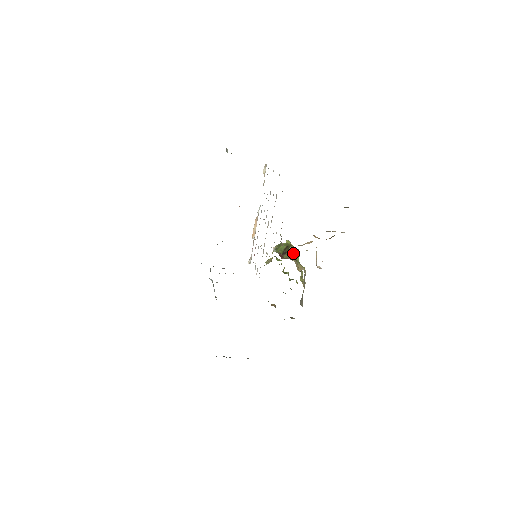
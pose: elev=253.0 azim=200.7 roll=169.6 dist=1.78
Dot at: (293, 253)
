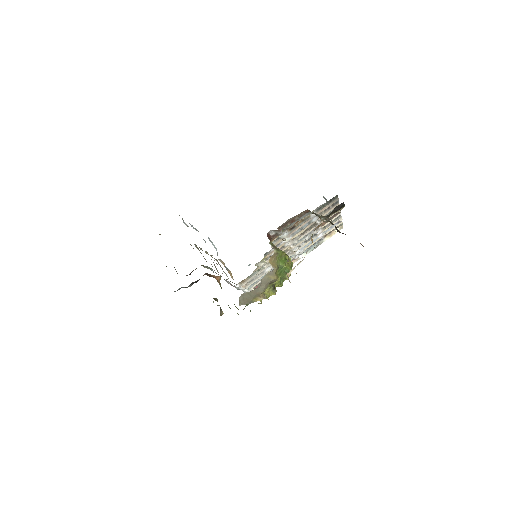
Dot at: (282, 253)
